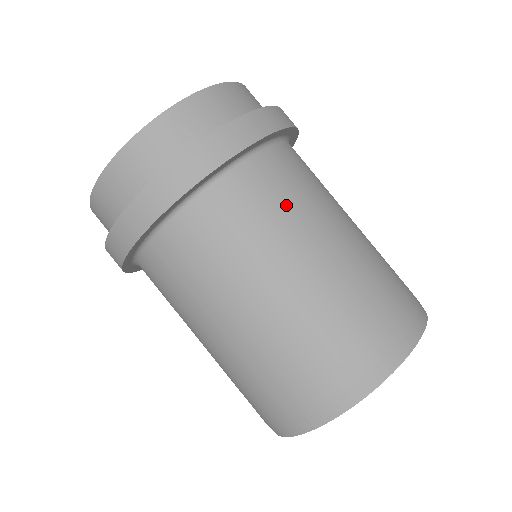
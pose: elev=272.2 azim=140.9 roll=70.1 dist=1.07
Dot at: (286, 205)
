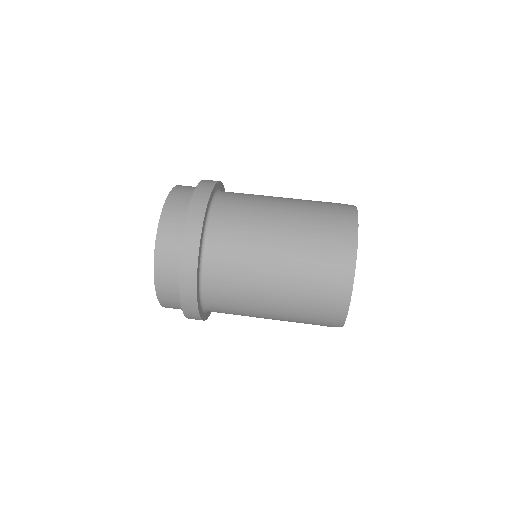
Dot at: (241, 241)
